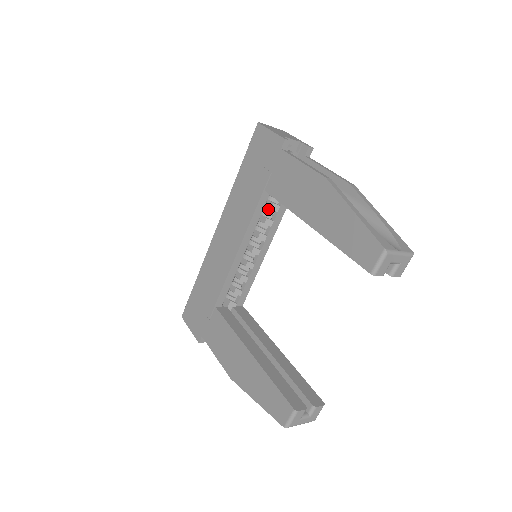
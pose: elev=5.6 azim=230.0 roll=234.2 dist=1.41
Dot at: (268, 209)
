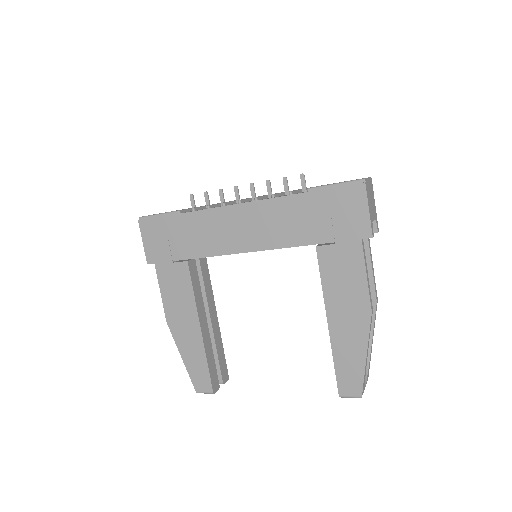
Dot at: occluded
